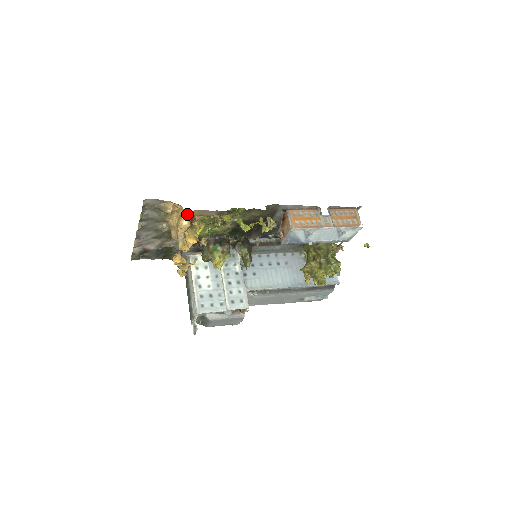
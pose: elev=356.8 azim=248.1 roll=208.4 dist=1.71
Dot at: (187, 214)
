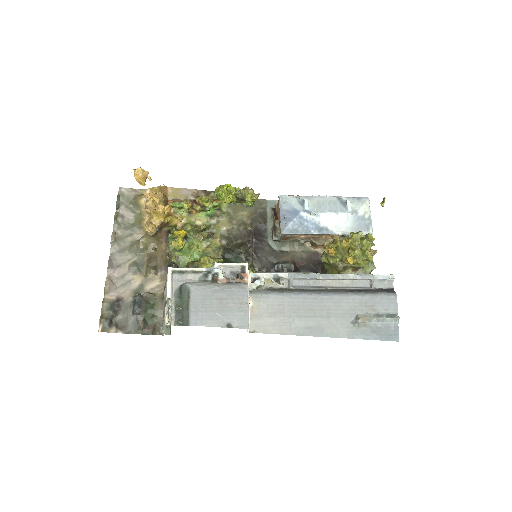
Dot at: (161, 191)
